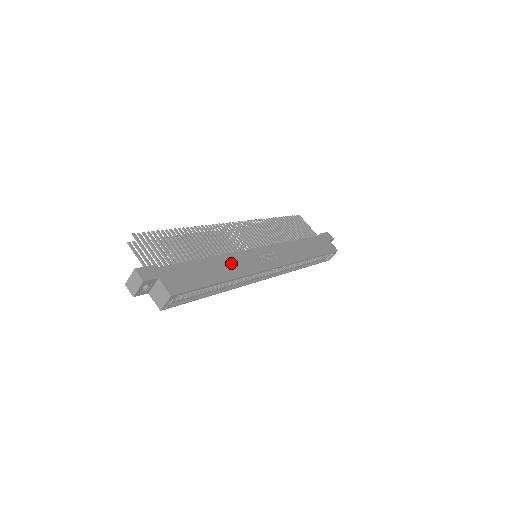
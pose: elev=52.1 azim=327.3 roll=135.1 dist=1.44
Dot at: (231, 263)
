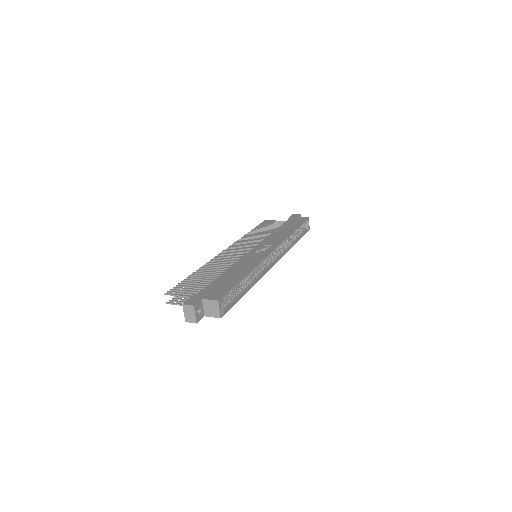
Dot at: (241, 266)
